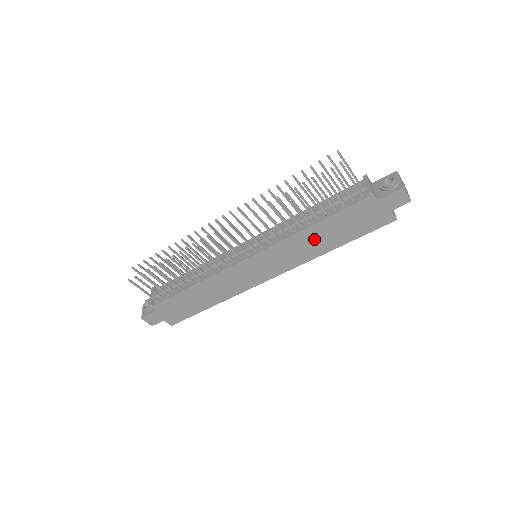
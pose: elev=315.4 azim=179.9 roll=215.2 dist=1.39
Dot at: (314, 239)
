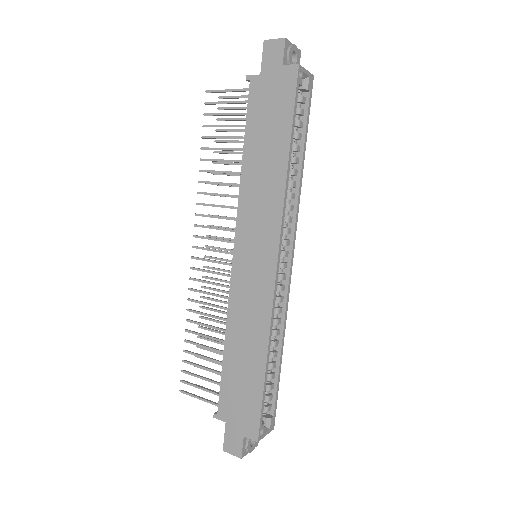
Dot at: (260, 170)
